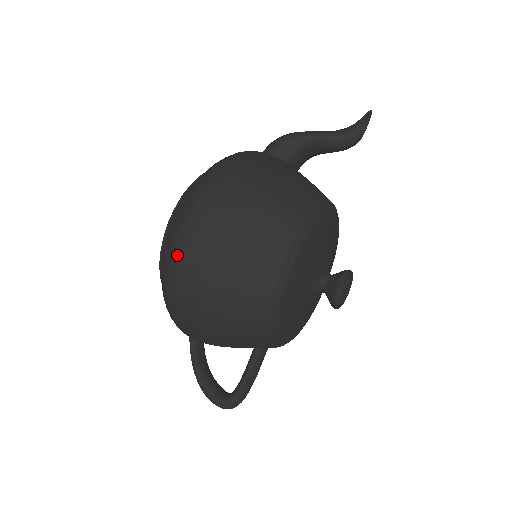
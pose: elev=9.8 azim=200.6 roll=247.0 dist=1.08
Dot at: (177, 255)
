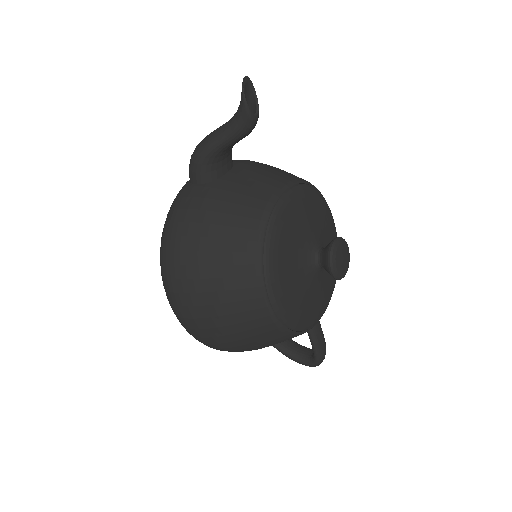
Dot at: (192, 335)
